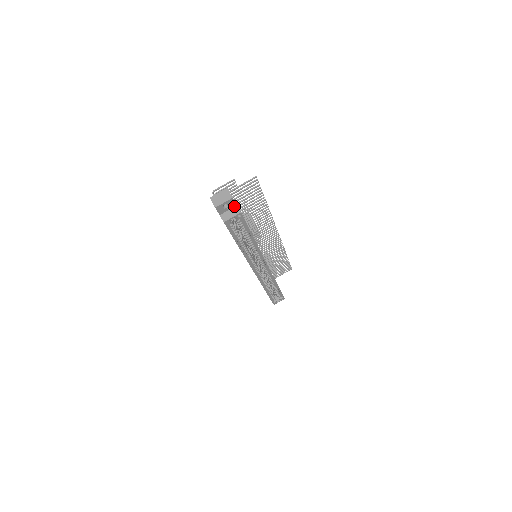
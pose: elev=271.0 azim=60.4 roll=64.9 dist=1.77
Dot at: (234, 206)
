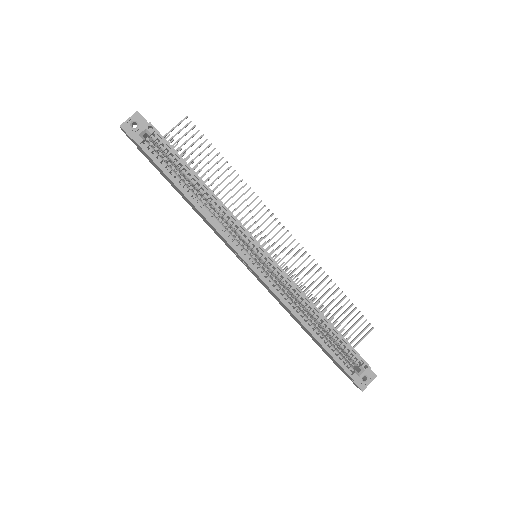
Dot at: occluded
